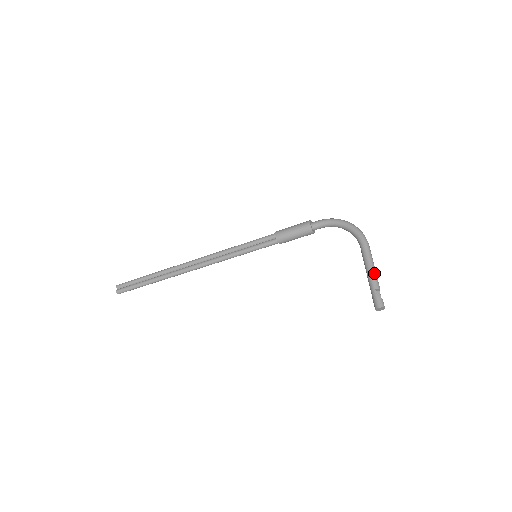
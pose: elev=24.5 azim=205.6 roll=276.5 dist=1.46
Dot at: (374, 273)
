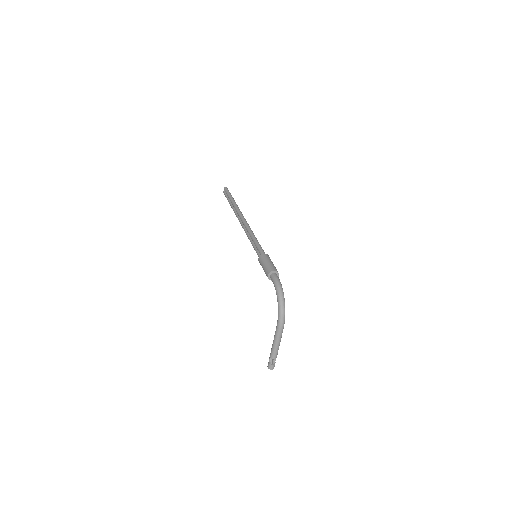
Dot at: (274, 348)
